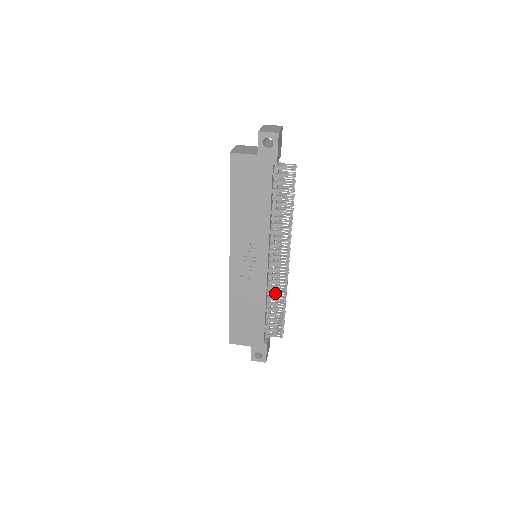
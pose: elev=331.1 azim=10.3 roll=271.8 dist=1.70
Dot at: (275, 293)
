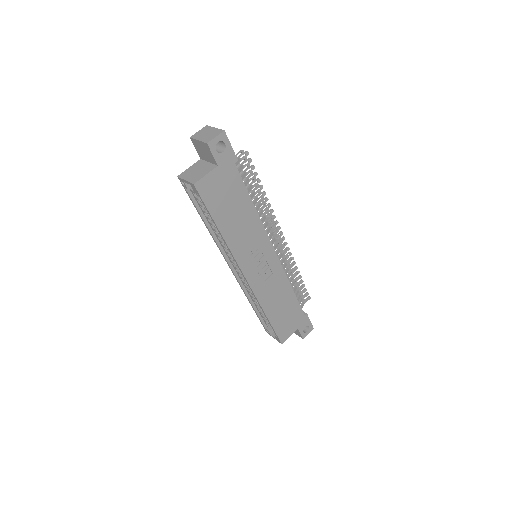
Dot at: (287, 270)
